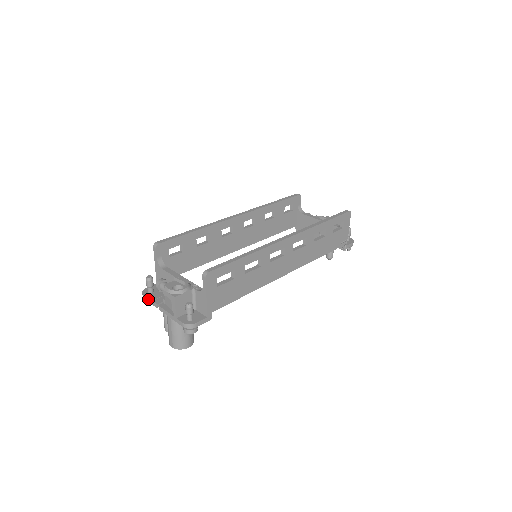
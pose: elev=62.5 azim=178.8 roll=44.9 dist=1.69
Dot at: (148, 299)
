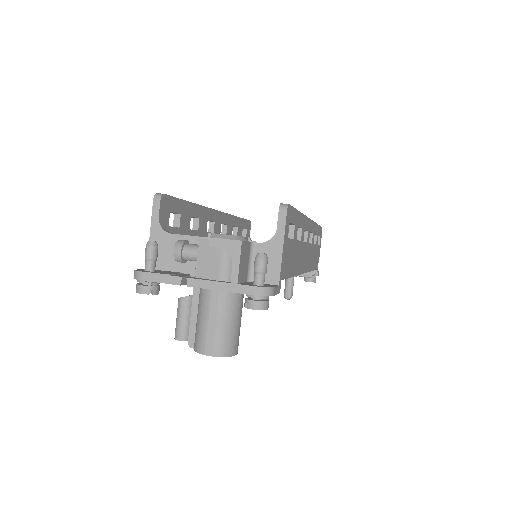
Dot at: (156, 276)
